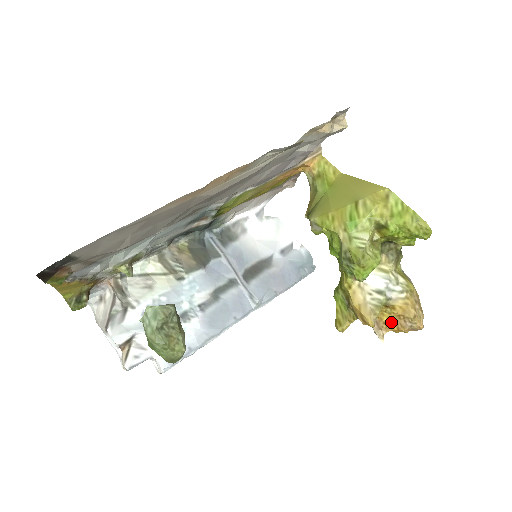
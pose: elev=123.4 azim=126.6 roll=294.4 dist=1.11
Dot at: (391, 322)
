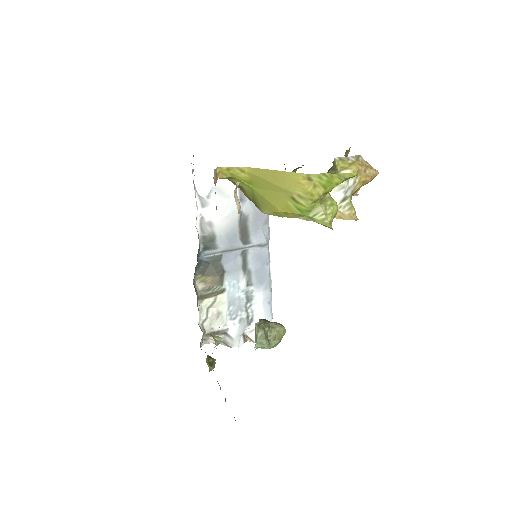
Dot at: occluded
